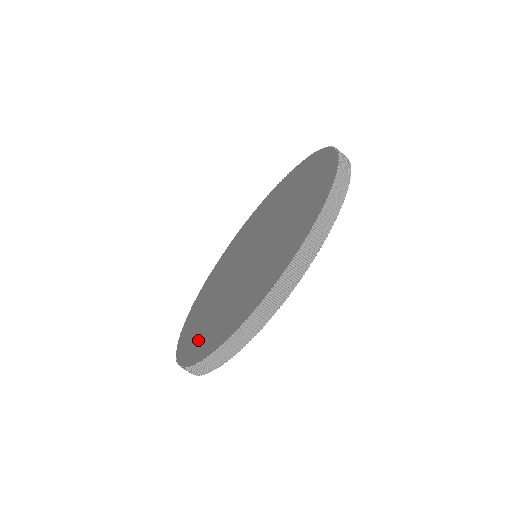
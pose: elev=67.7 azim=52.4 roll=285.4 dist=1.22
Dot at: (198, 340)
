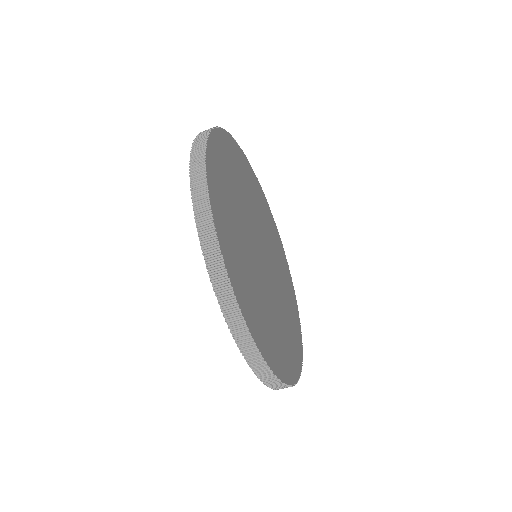
Dot at: occluded
